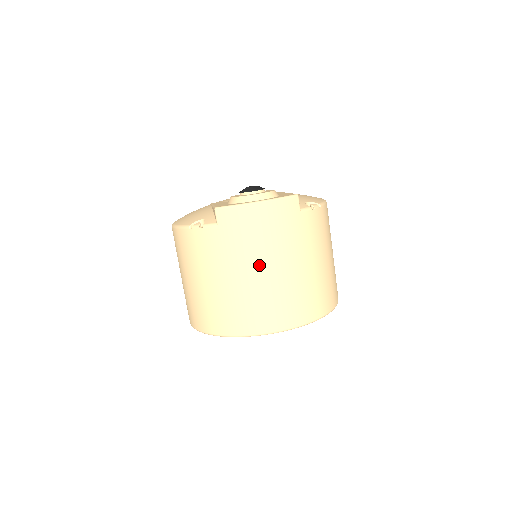
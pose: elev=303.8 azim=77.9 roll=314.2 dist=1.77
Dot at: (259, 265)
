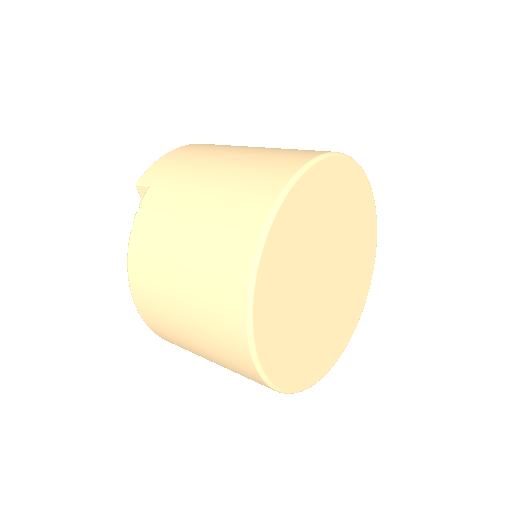
Dot at: (218, 160)
